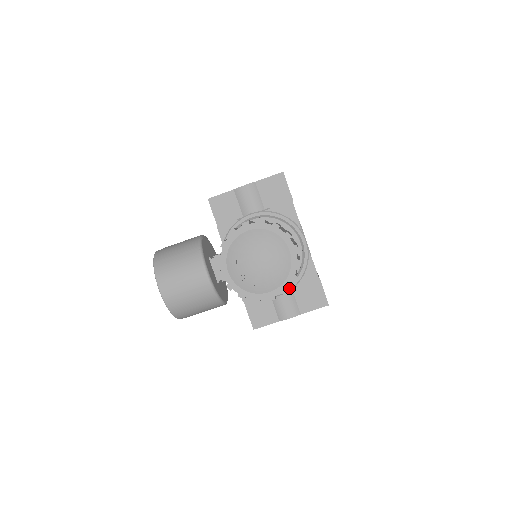
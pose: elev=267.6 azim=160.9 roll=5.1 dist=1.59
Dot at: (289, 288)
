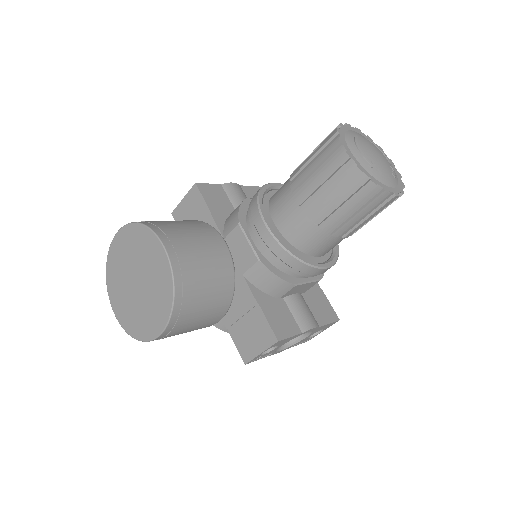
Dot at: (333, 262)
